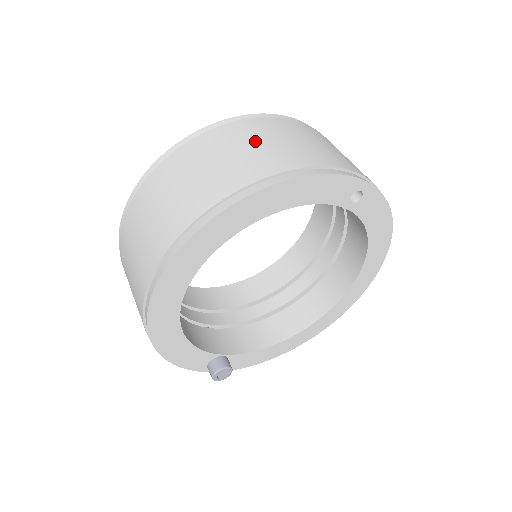
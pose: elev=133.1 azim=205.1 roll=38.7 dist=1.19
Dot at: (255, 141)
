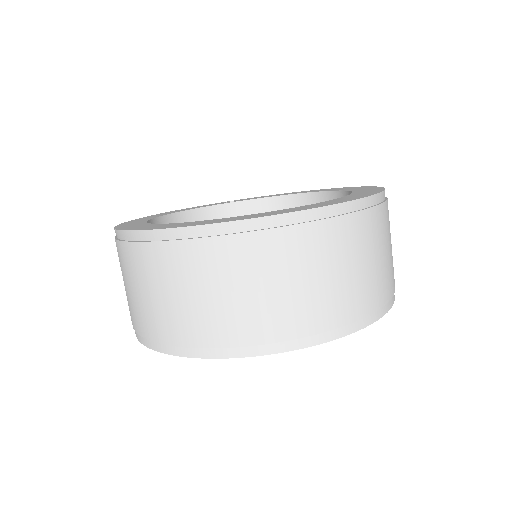
Dot at: (180, 288)
